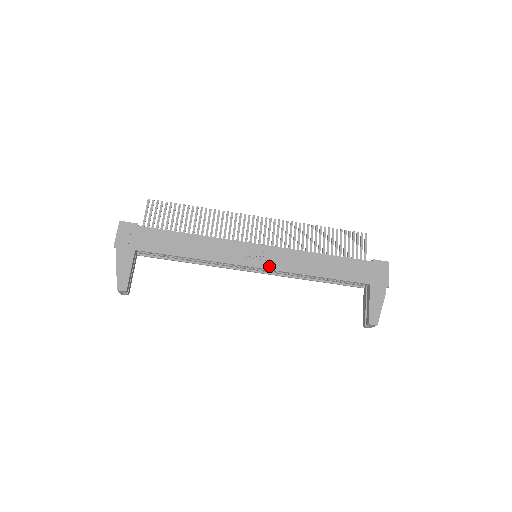
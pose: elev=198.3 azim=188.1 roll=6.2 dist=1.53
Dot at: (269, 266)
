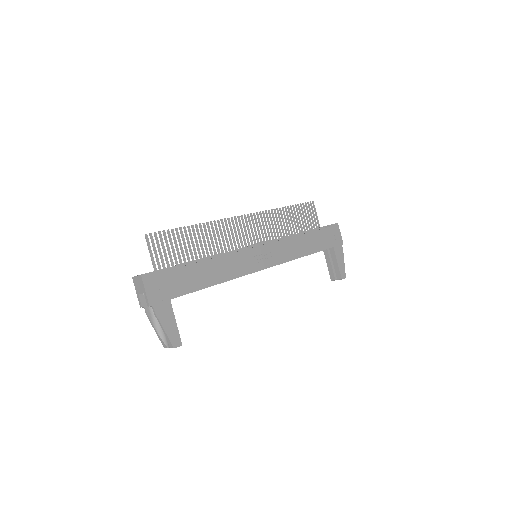
Dot at: (273, 263)
